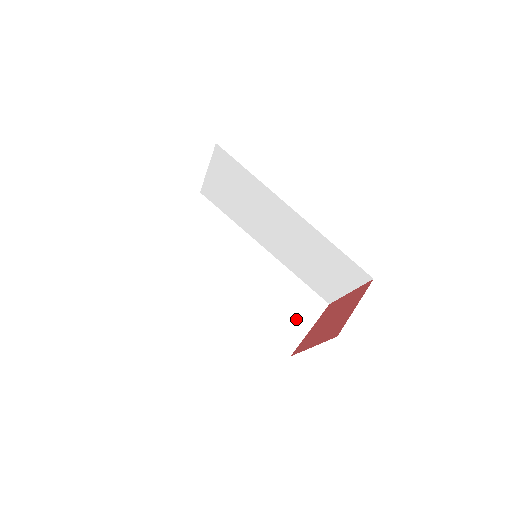
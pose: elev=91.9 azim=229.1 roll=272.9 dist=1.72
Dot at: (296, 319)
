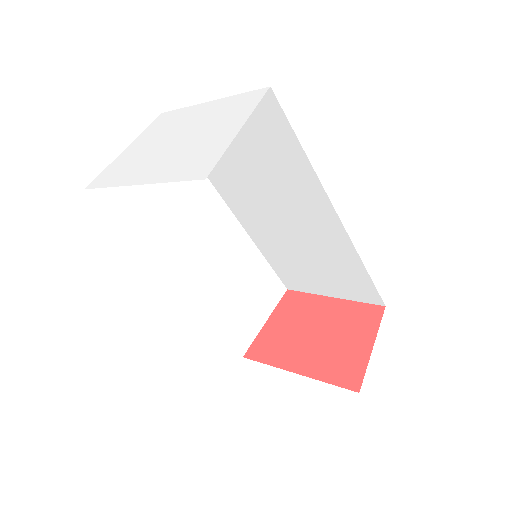
Dot at: (254, 311)
